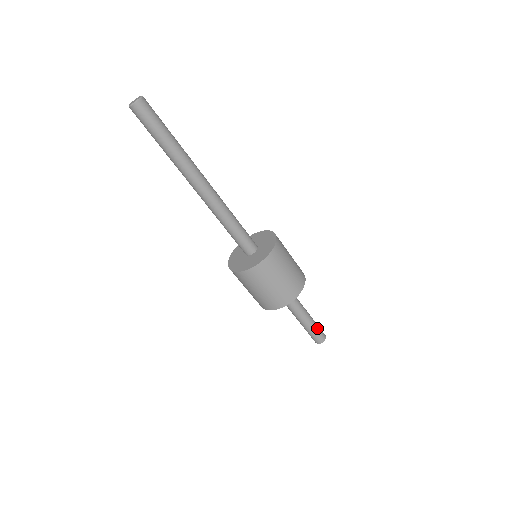
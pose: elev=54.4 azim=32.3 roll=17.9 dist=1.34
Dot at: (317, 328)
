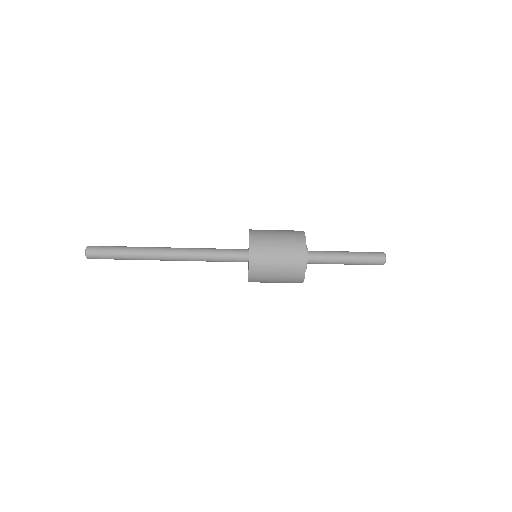
Dot at: (366, 253)
